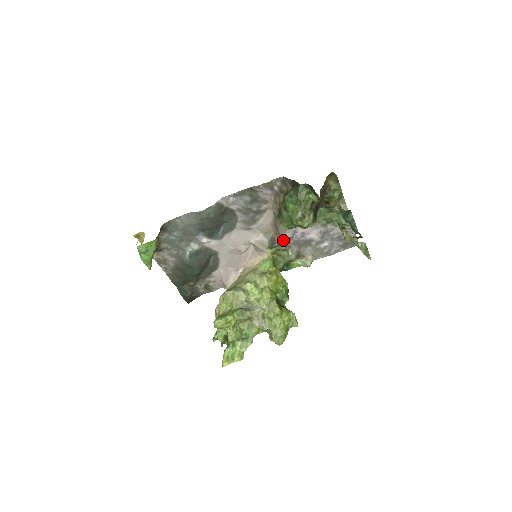
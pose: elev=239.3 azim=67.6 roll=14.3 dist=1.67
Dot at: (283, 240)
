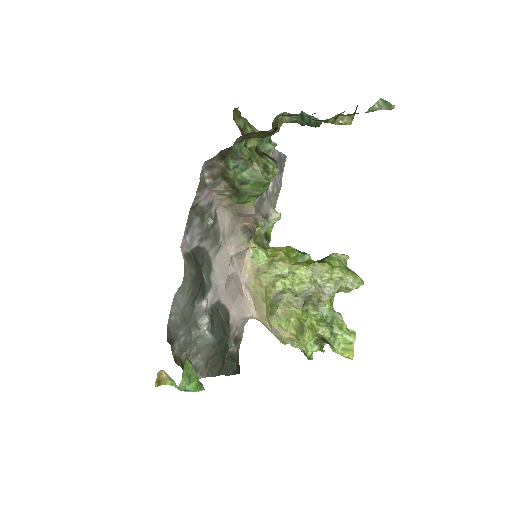
Dot at: occluded
